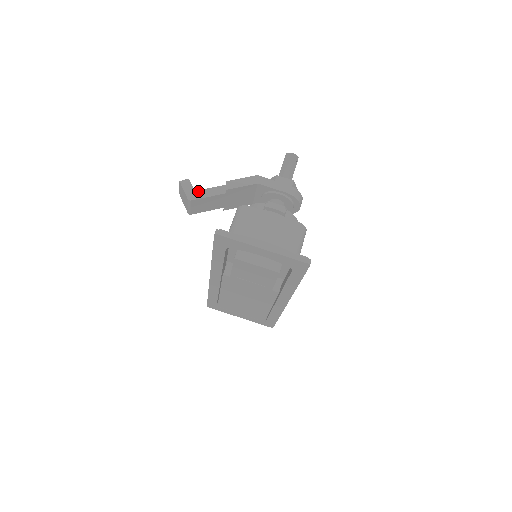
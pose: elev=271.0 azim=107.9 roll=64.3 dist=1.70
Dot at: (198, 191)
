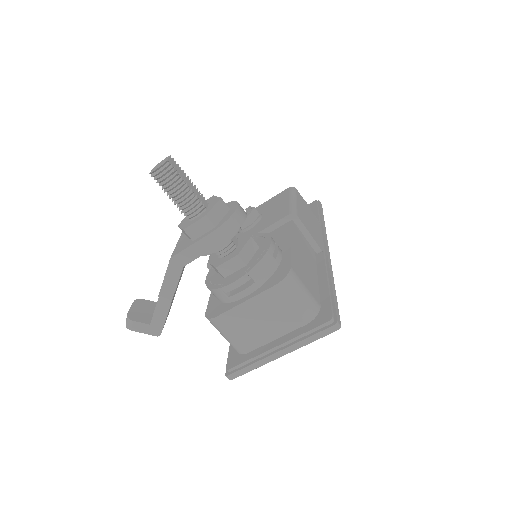
Dot at: (152, 322)
